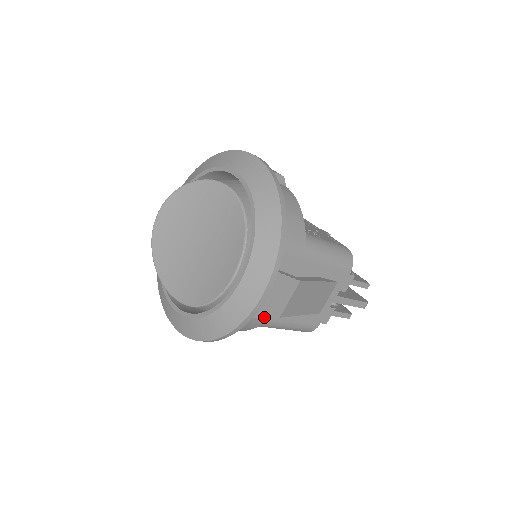
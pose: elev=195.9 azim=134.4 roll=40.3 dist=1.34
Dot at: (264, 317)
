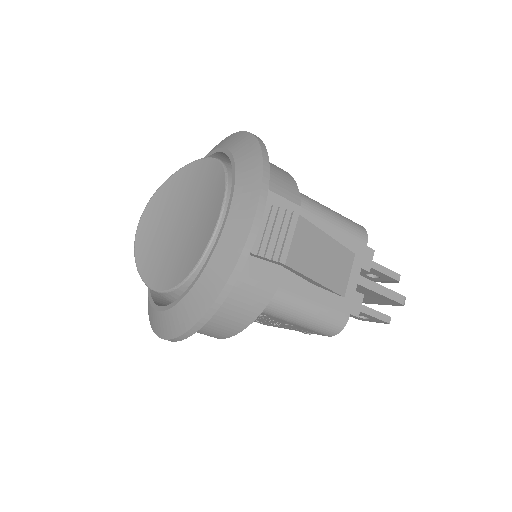
Dot at: (269, 283)
